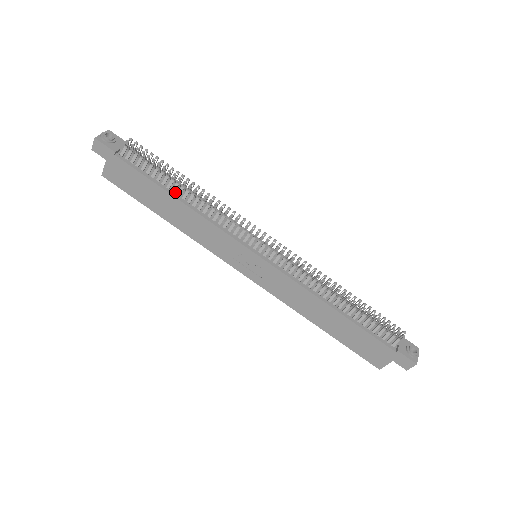
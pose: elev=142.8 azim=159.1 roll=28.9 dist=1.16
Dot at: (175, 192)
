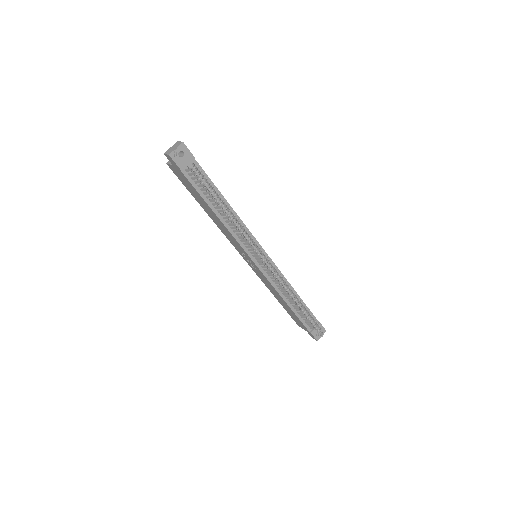
Dot at: (217, 208)
